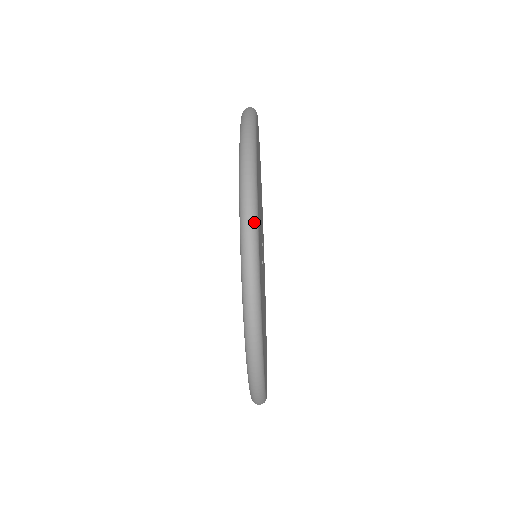
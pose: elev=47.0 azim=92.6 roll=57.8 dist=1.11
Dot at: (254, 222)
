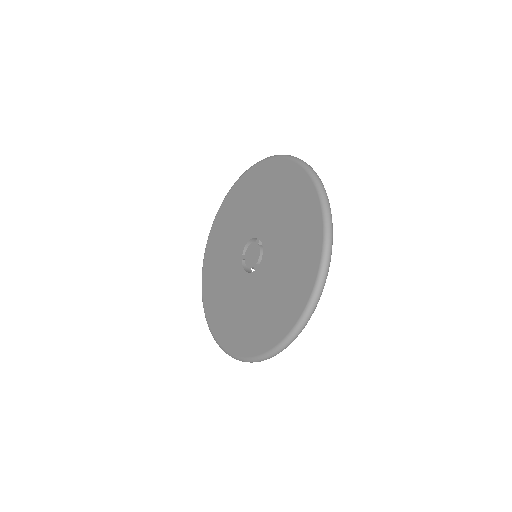
Dot at: (330, 260)
